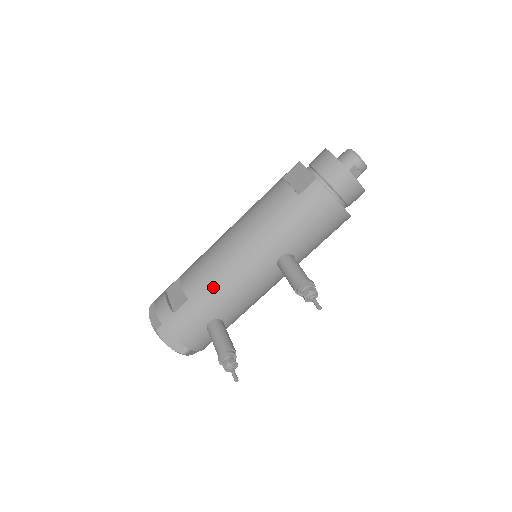
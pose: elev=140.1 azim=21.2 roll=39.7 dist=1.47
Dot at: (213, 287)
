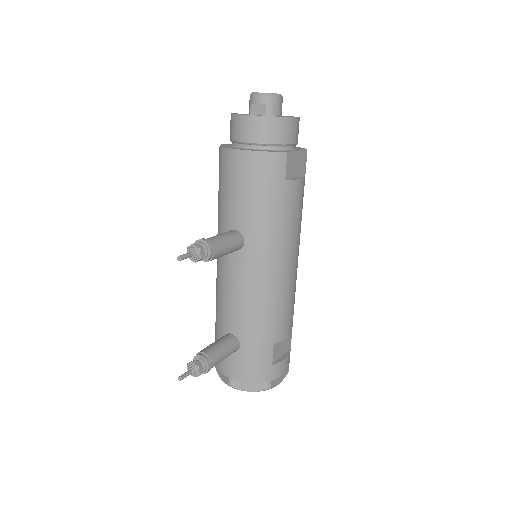
Dot at: (216, 300)
